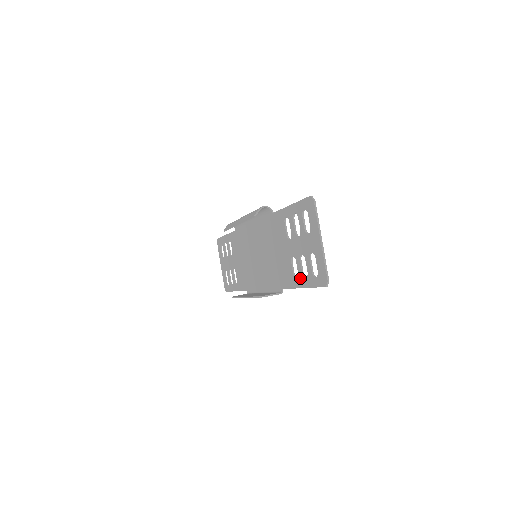
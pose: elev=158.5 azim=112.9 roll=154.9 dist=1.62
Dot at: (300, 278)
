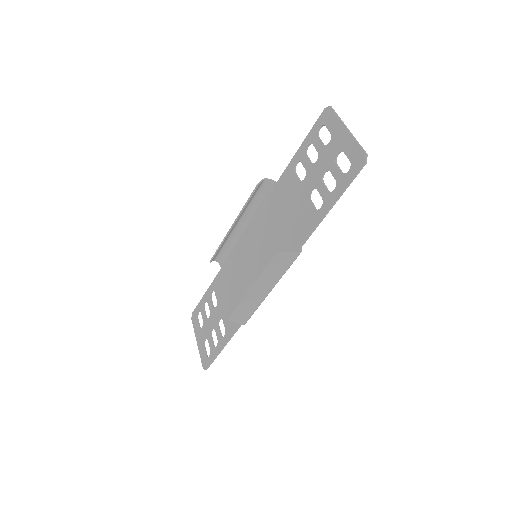
Dot at: (326, 199)
